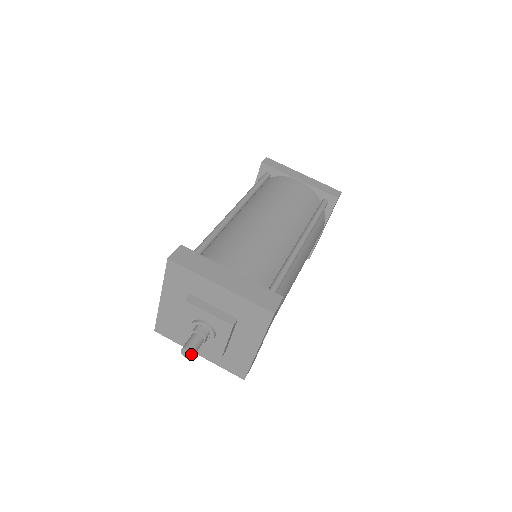
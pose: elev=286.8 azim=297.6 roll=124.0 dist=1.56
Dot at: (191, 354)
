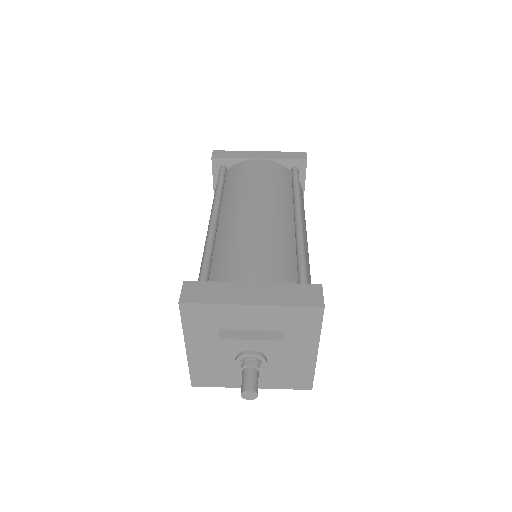
Dot at: (254, 394)
